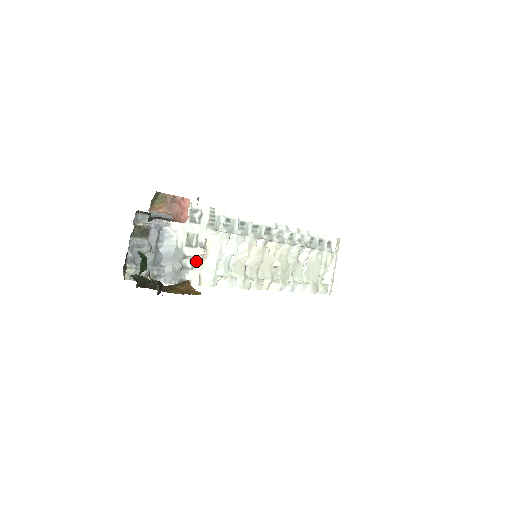
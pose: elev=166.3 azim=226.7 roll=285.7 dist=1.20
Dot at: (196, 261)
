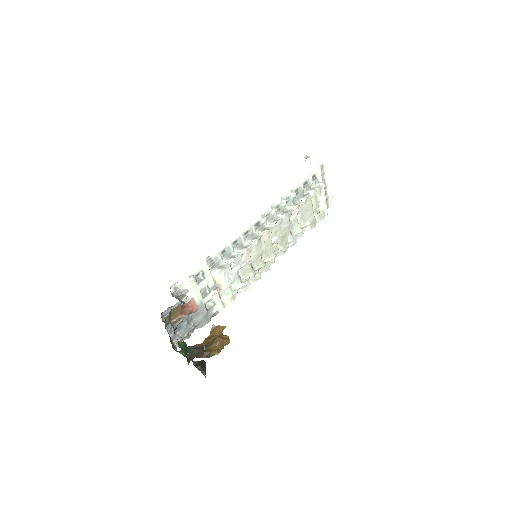
Dot at: (215, 298)
